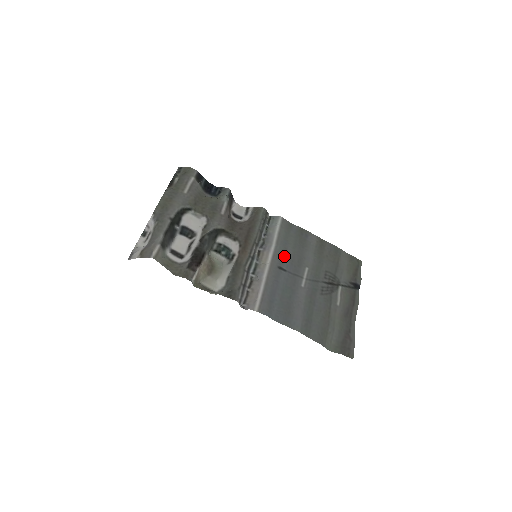
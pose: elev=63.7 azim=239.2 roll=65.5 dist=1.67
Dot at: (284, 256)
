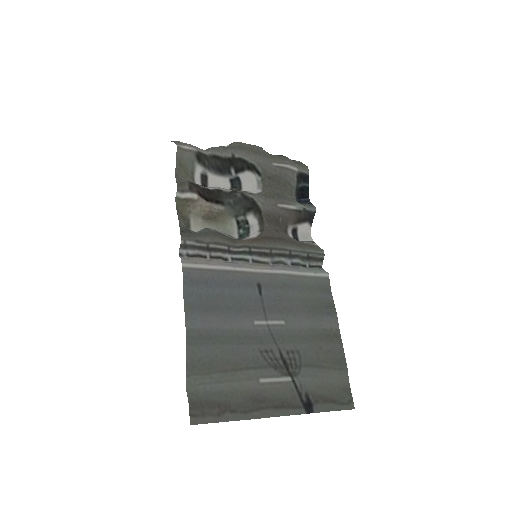
Dot at: (278, 287)
